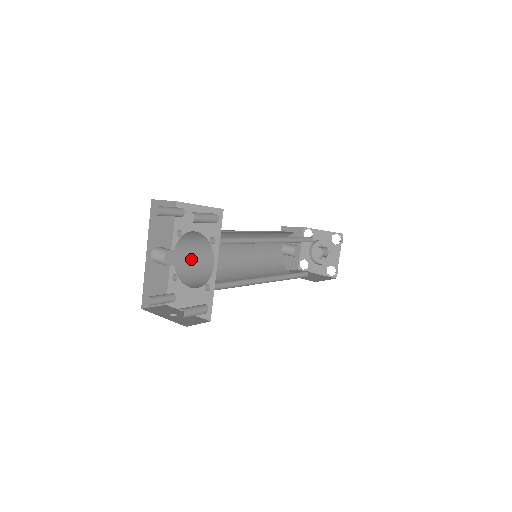
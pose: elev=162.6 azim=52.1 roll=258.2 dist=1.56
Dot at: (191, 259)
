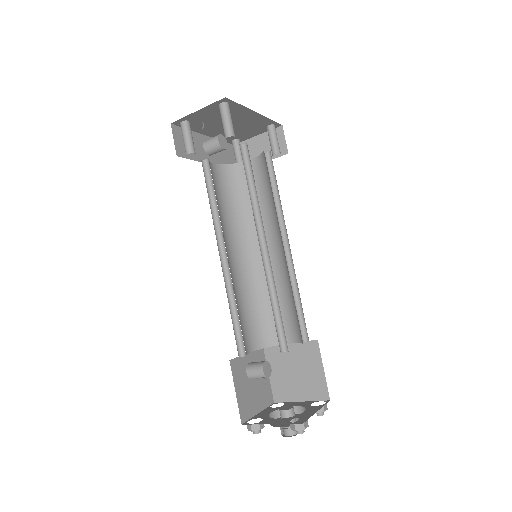
Dot at: (216, 187)
